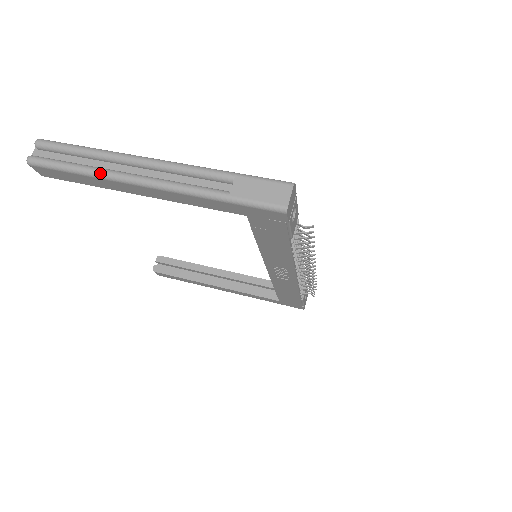
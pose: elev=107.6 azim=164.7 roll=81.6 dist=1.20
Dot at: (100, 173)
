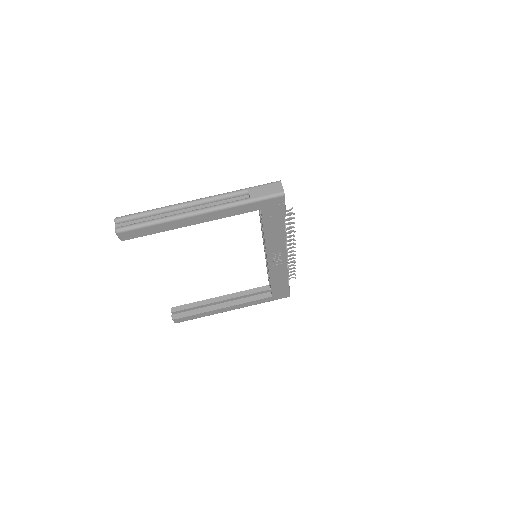
Dot at: (169, 218)
